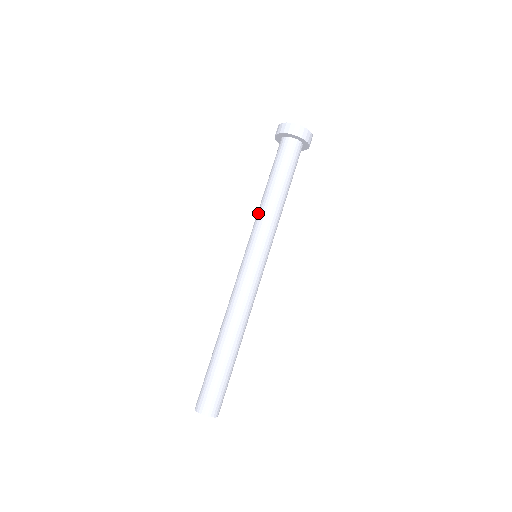
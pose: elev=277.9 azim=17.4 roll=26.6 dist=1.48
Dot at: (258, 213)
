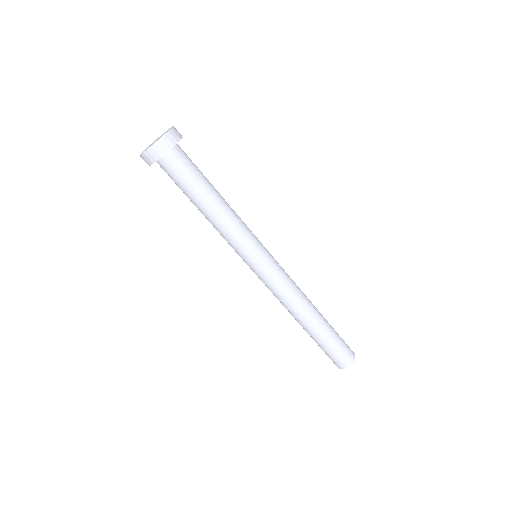
Dot at: occluded
